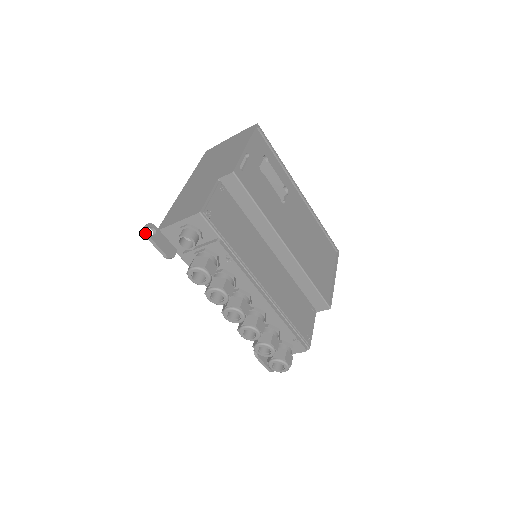
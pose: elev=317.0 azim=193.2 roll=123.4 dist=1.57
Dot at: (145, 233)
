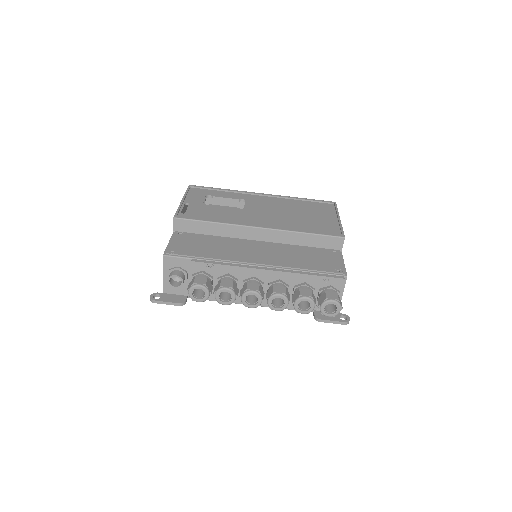
Dot at: (152, 301)
